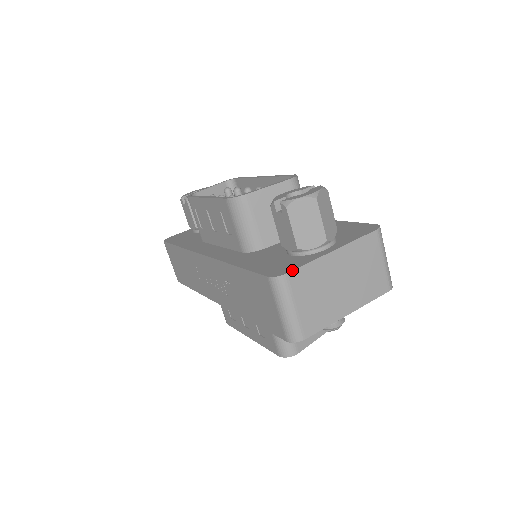
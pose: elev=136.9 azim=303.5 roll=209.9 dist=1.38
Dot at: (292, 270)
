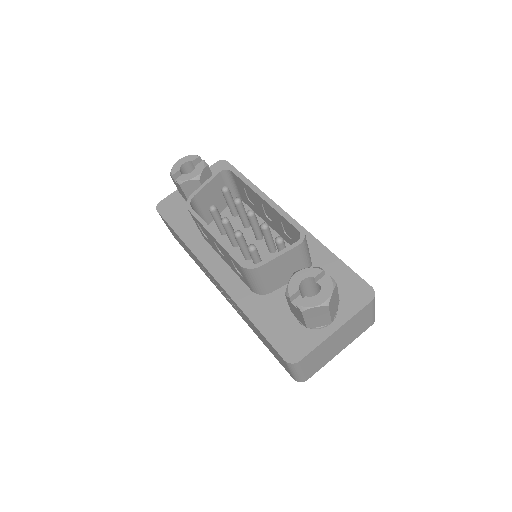
Dot at: (304, 357)
